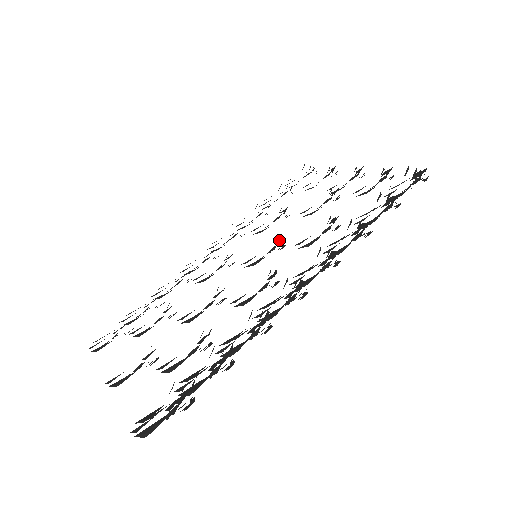
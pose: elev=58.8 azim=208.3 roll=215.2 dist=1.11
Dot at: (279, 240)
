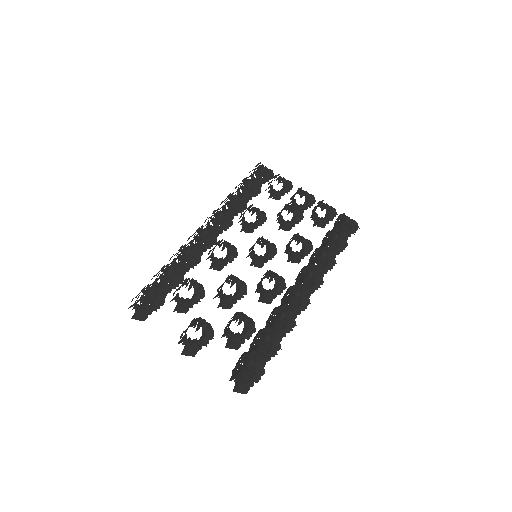
Dot at: (274, 249)
